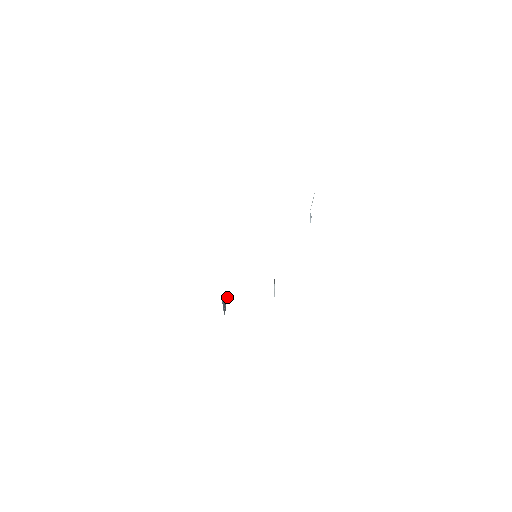
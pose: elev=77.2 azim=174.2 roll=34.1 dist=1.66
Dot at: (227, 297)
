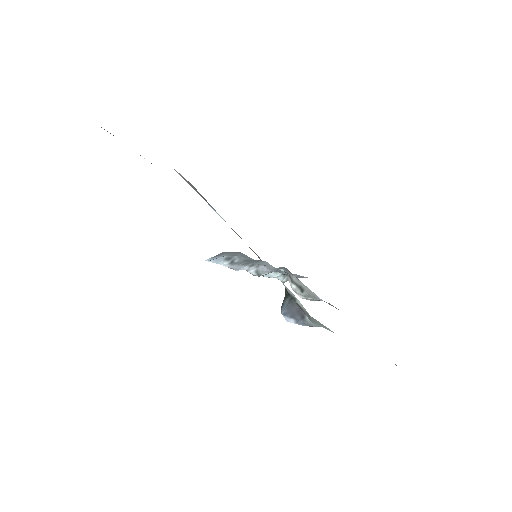
Dot at: occluded
